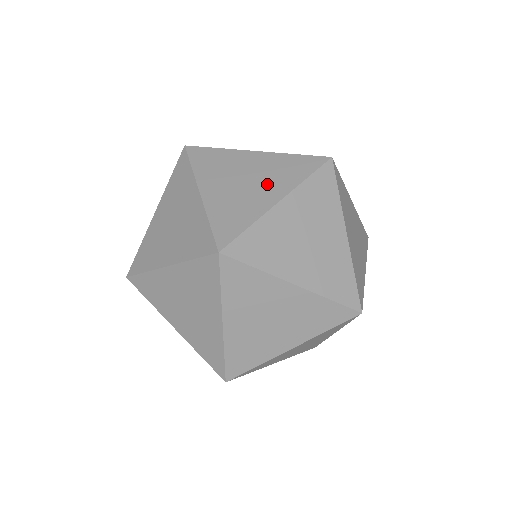
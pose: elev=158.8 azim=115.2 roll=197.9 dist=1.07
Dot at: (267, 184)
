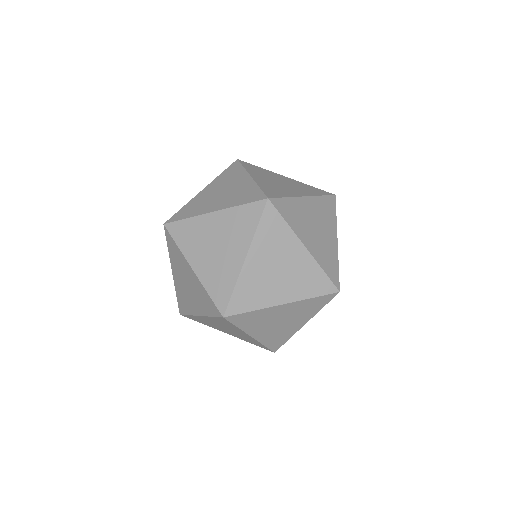
Dot at: (224, 199)
